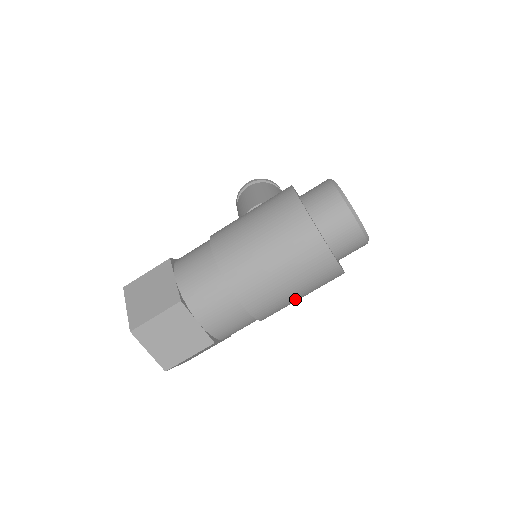
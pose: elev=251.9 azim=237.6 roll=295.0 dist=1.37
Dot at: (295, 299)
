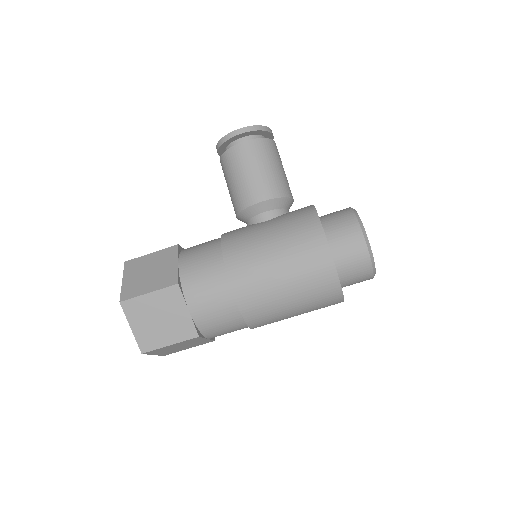
Dot at: occluded
